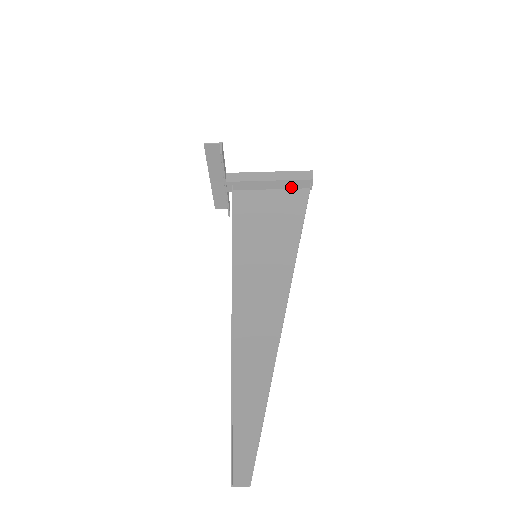
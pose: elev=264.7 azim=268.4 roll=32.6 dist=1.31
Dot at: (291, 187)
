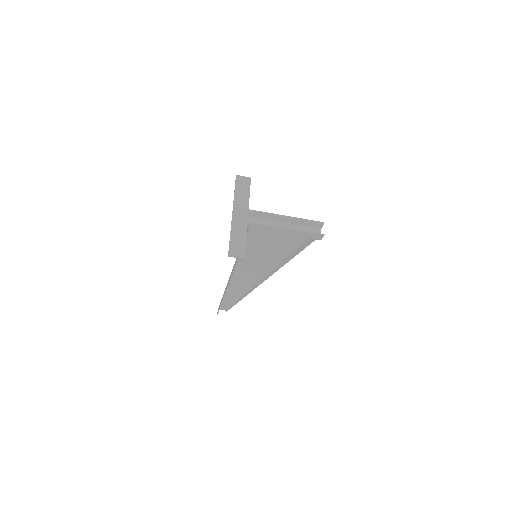
Dot at: (303, 228)
